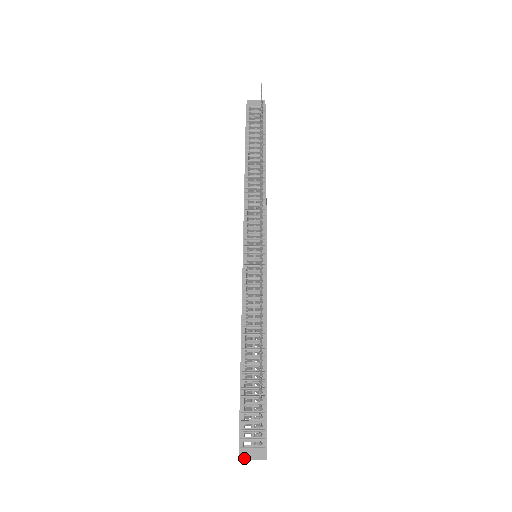
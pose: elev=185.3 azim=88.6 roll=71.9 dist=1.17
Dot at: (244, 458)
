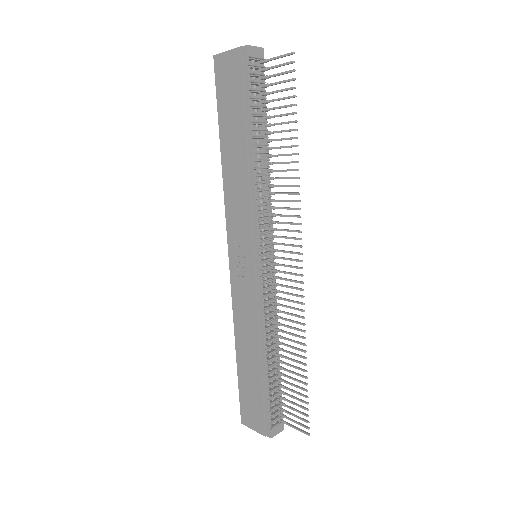
Dot at: (273, 436)
